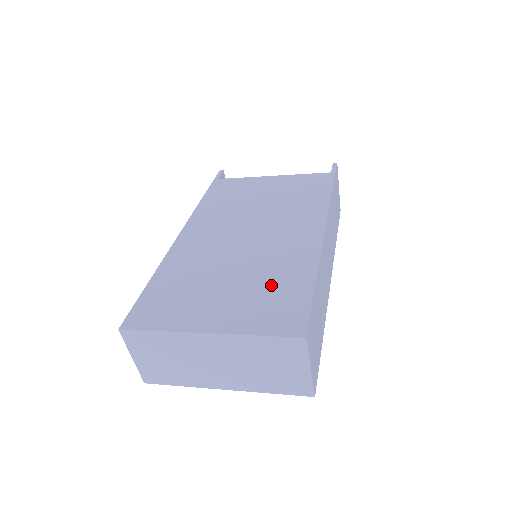
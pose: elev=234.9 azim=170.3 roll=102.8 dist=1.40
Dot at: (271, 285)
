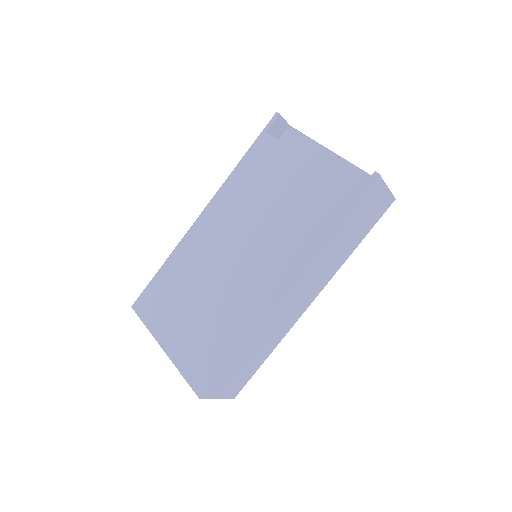
Dot at: (212, 334)
